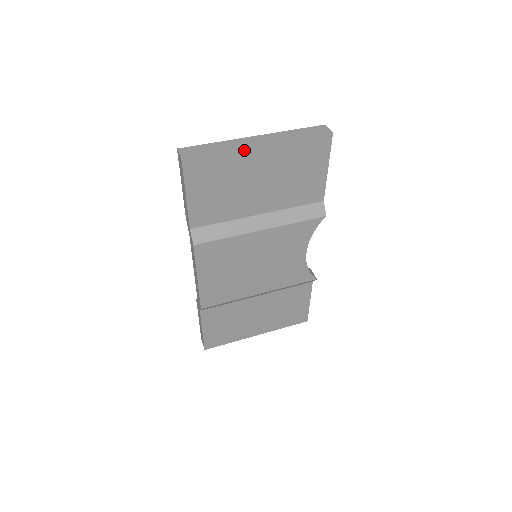
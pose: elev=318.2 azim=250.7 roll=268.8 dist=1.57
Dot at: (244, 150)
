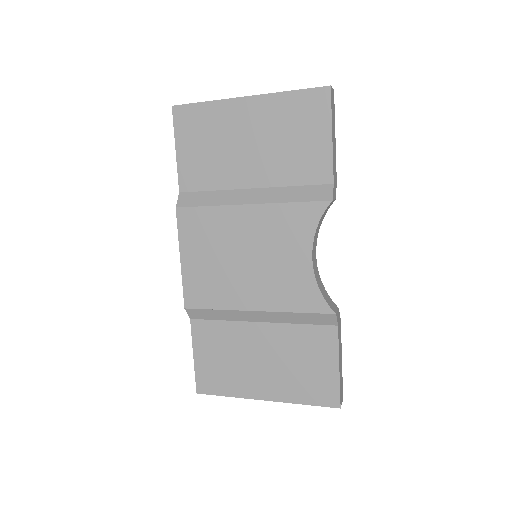
Dot at: (230, 101)
